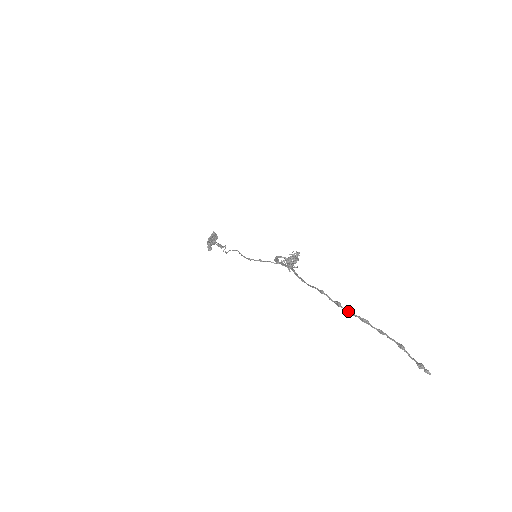
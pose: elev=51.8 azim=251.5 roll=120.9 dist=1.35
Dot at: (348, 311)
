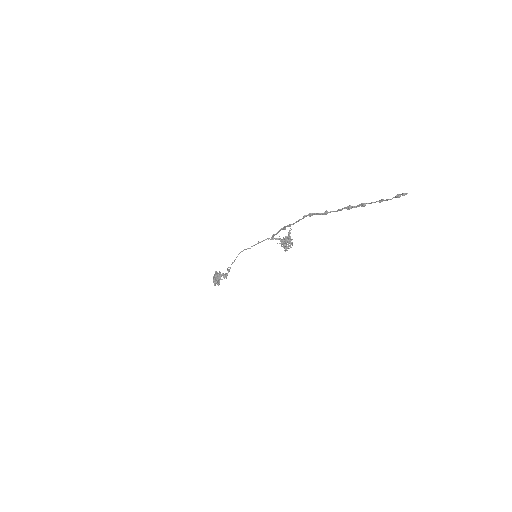
Dot at: occluded
